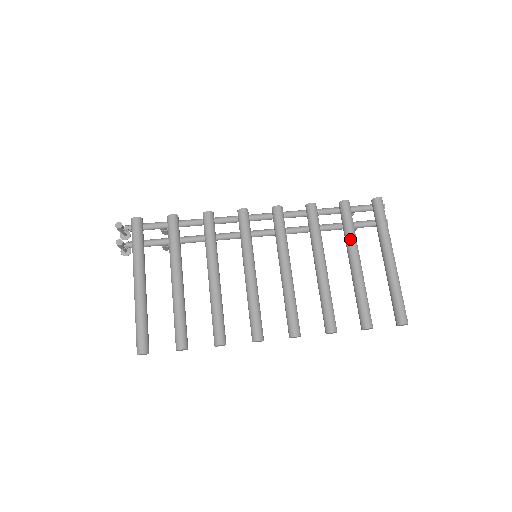
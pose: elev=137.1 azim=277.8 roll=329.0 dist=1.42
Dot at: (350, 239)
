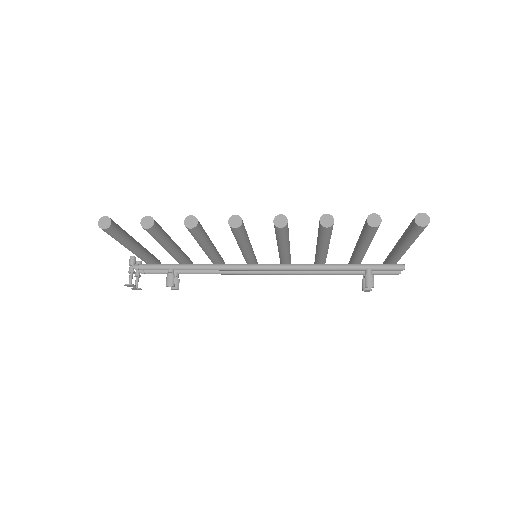
Dot at: occluded
